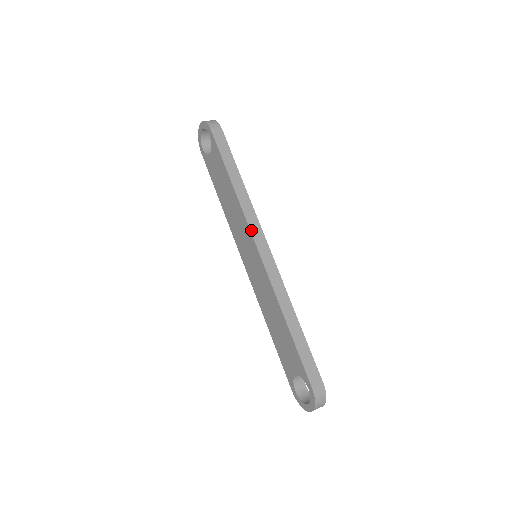
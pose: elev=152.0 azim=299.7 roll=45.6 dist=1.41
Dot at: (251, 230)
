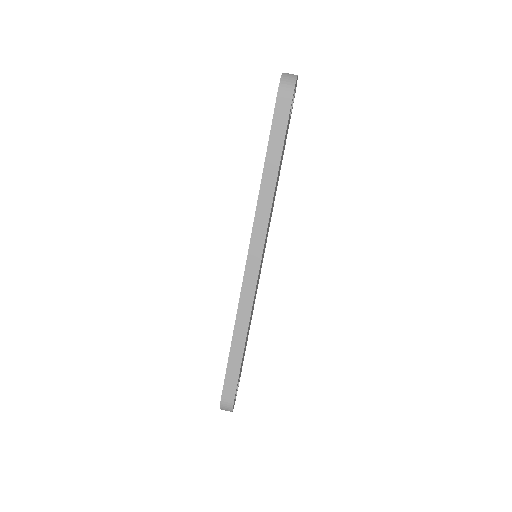
Dot at: (252, 237)
